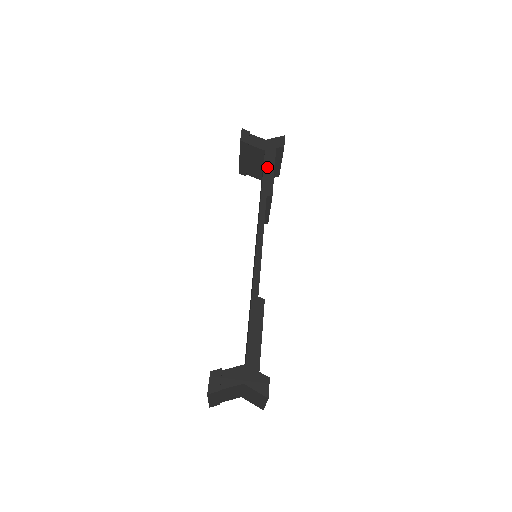
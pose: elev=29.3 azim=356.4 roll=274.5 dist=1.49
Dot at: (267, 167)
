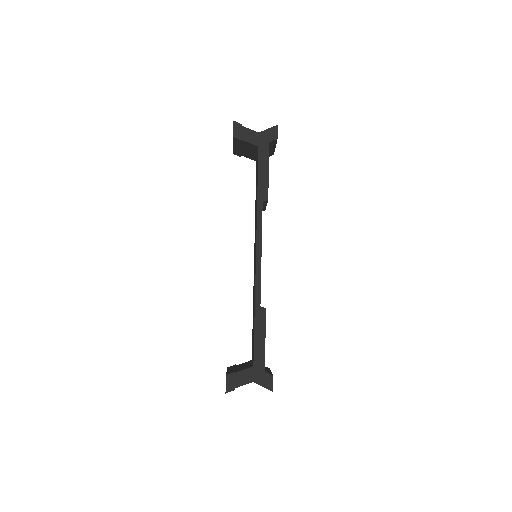
Dot at: (261, 167)
